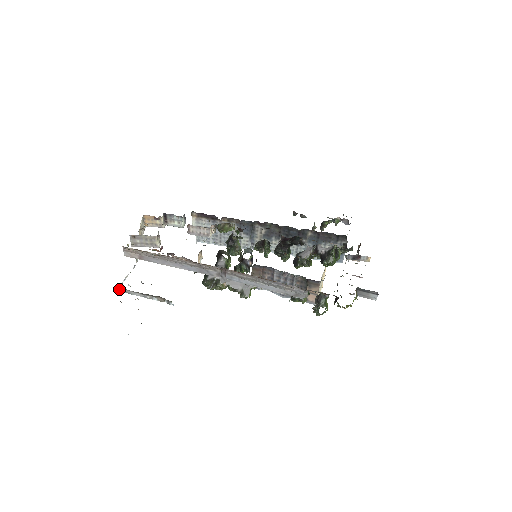
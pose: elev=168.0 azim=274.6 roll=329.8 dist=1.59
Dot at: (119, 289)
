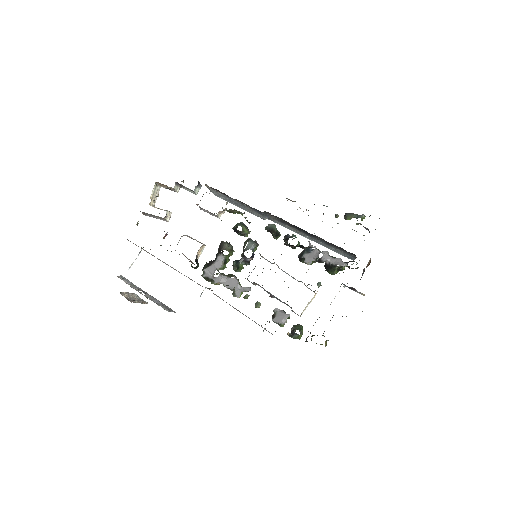
Dot at: occluded
